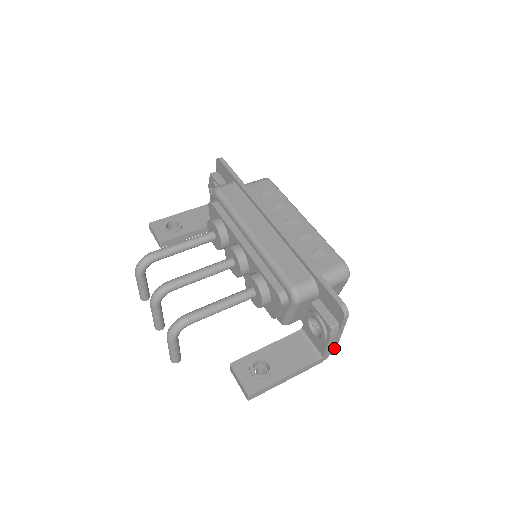
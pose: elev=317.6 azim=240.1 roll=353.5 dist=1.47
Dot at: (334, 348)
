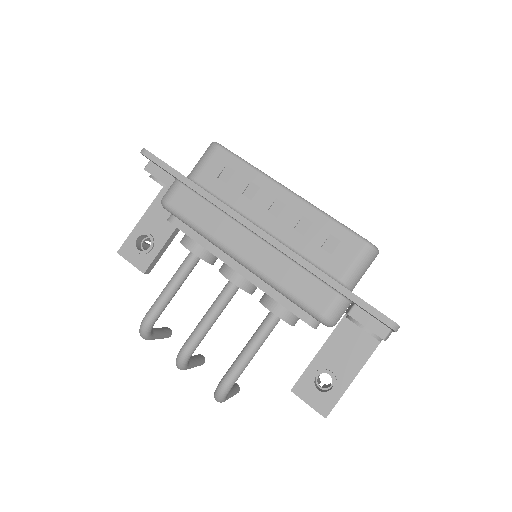
Dot at: occluded
